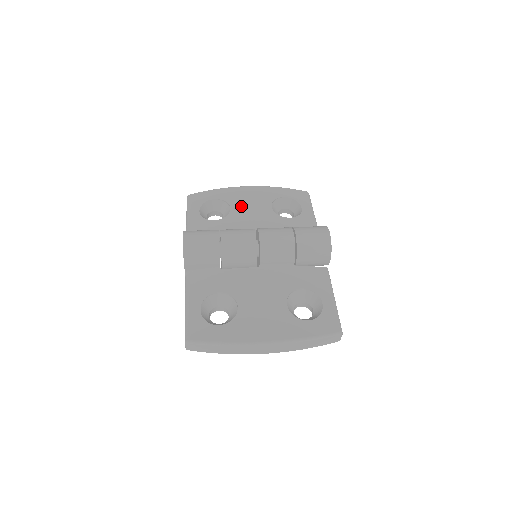
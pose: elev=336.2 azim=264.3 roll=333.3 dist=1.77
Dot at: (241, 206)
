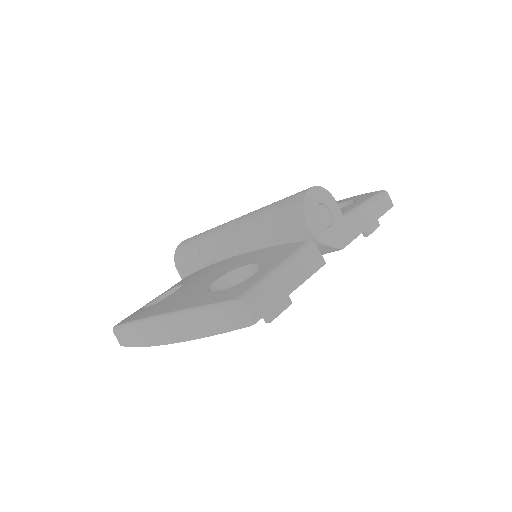
Dot at: occluded
